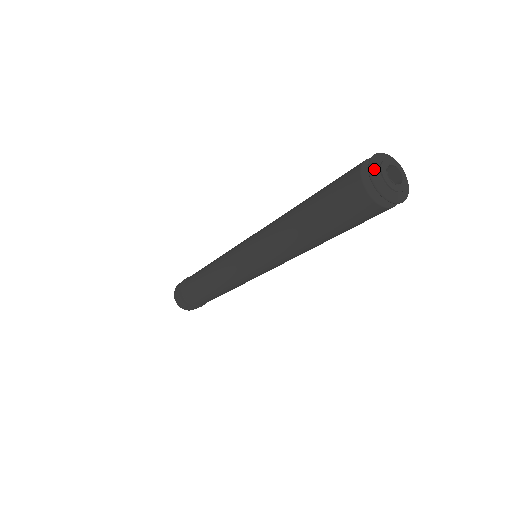
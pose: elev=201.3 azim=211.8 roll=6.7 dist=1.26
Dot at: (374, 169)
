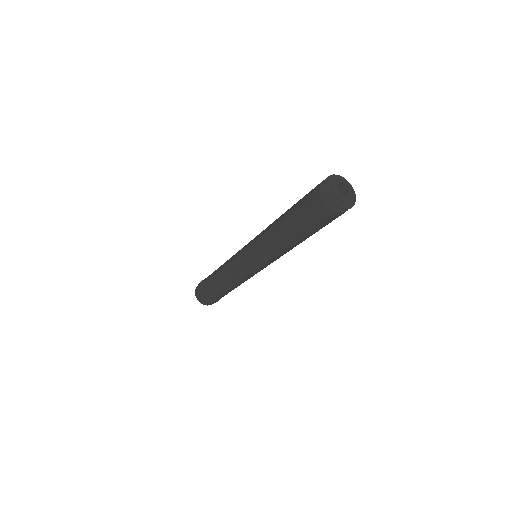
Dot at: (332, 177)
